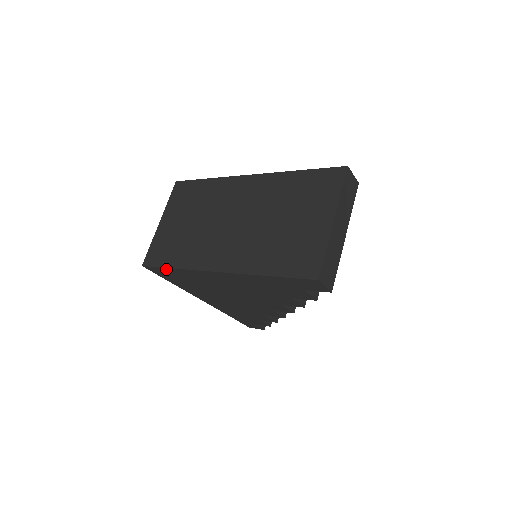
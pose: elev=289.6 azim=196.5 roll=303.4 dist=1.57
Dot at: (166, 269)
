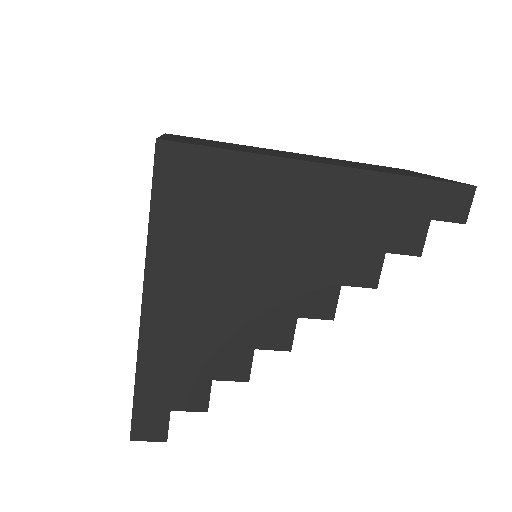
Dot at: (212, 154)
